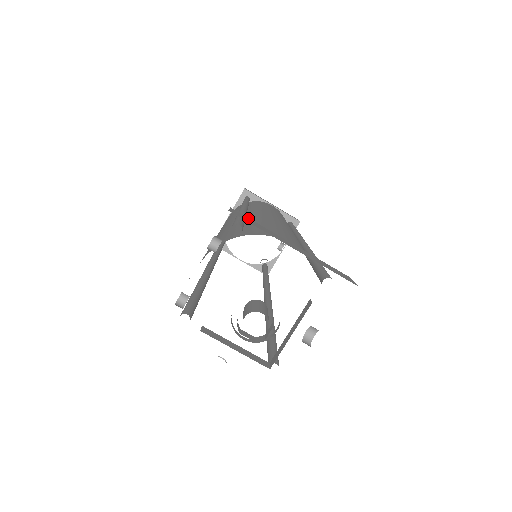
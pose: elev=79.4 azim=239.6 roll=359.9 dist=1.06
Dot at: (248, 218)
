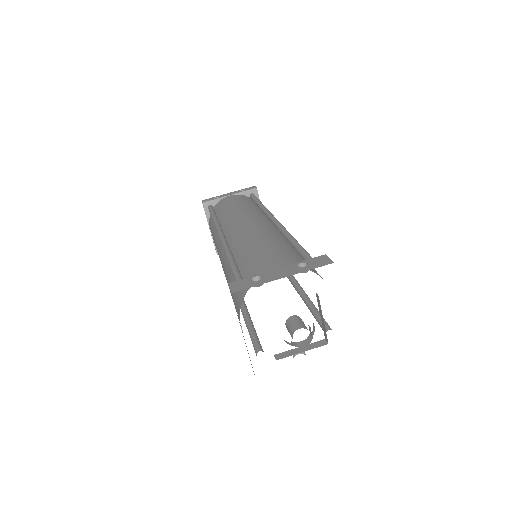
Dot at: occluded
